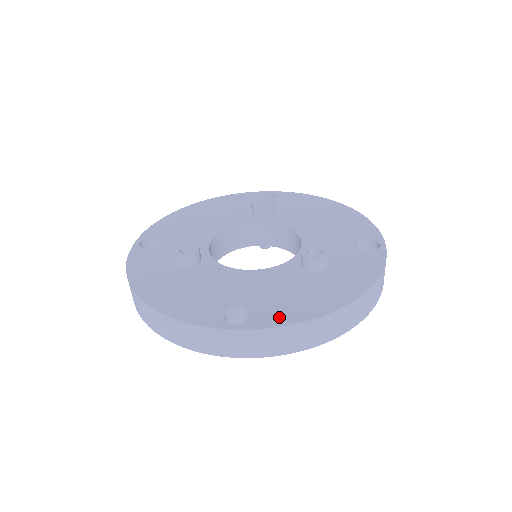
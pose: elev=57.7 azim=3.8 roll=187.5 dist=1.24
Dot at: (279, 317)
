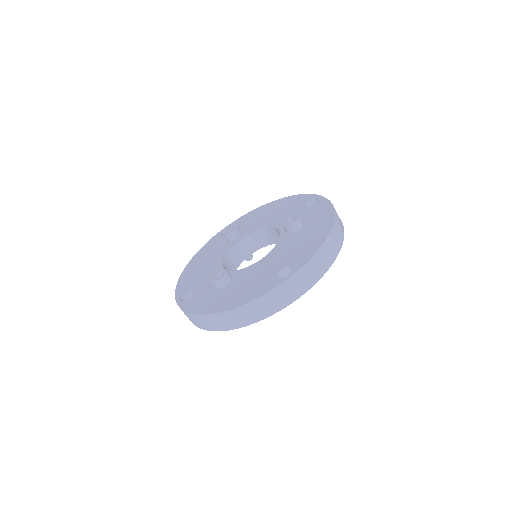
Dot at: (307, 255)
